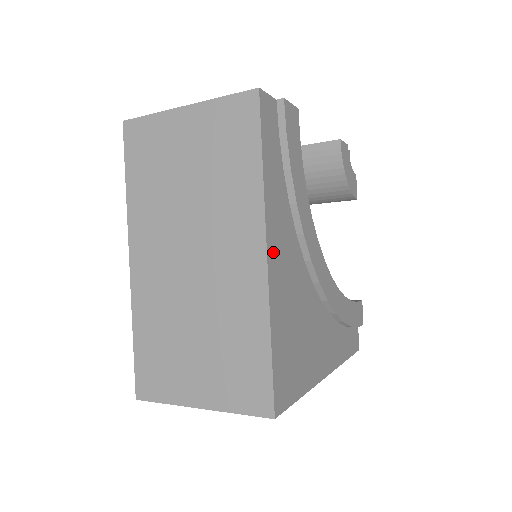
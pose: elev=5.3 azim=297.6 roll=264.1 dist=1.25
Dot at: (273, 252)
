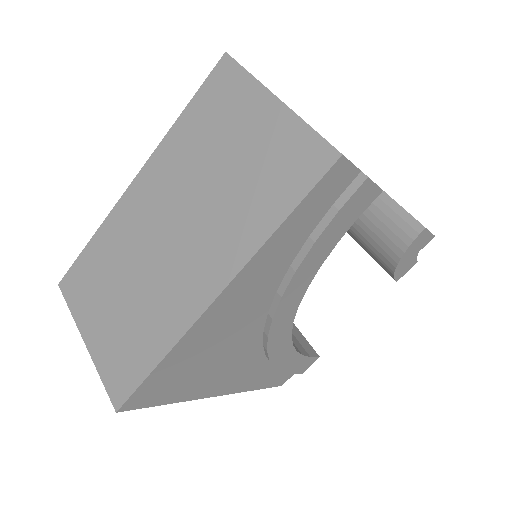
Dot at: (227, 299)
